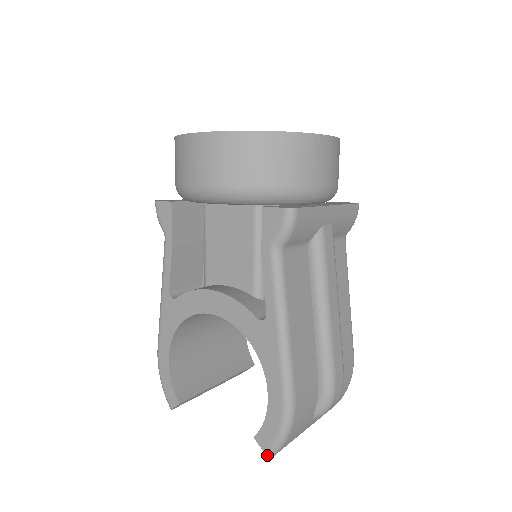
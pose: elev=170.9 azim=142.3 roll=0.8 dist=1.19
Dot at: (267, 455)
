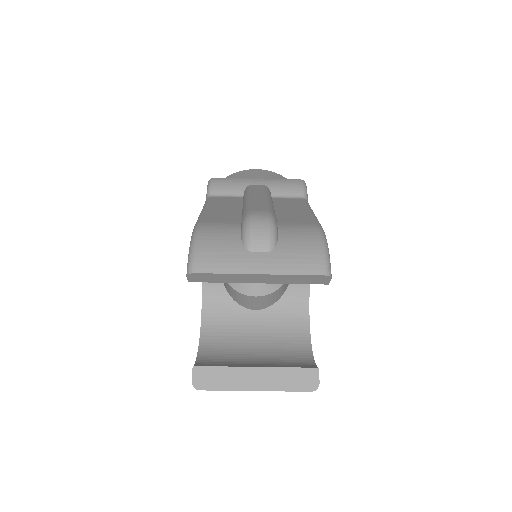
Dot at: (187, 275)
